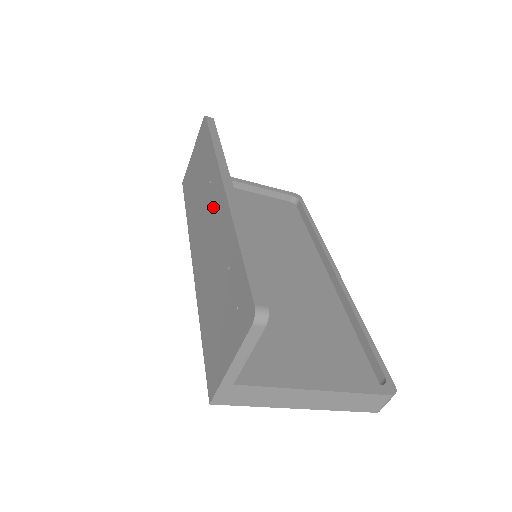
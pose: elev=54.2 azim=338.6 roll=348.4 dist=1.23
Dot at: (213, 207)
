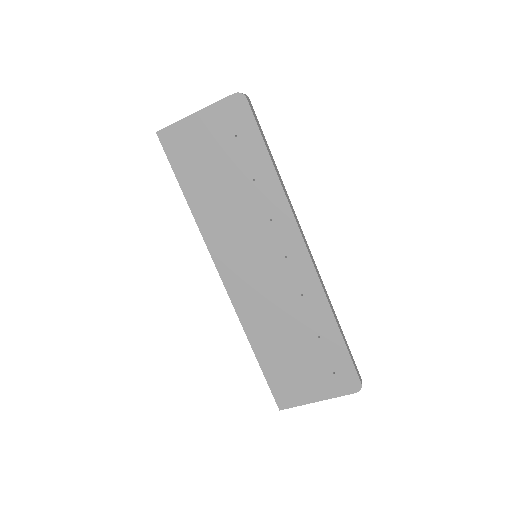
Dot at: (282, 257)
